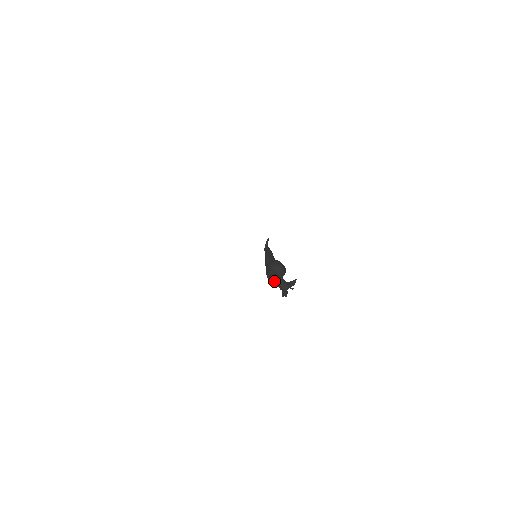
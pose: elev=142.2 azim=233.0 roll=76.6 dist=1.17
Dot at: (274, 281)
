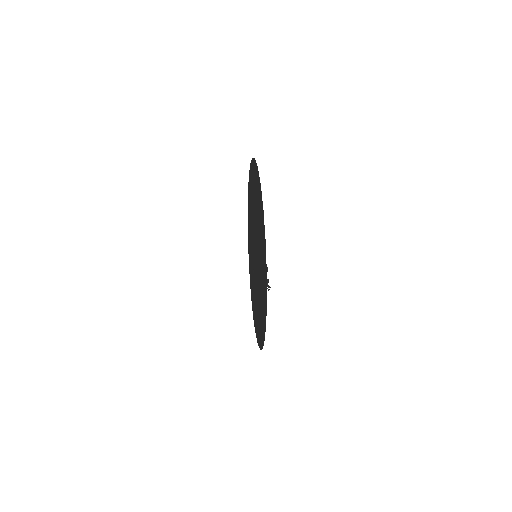
Dot at: occluded
